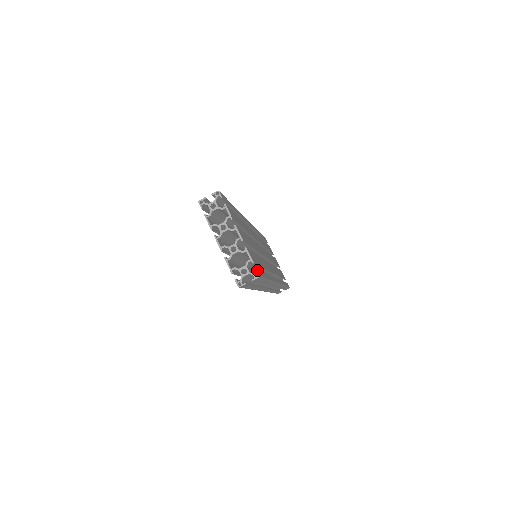
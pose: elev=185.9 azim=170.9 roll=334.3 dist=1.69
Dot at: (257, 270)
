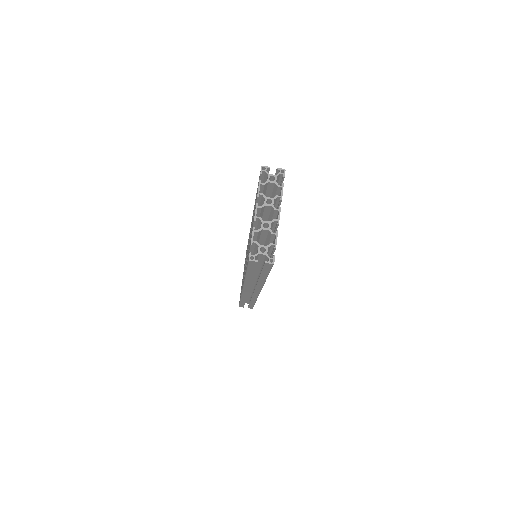
Dot at: occluded
